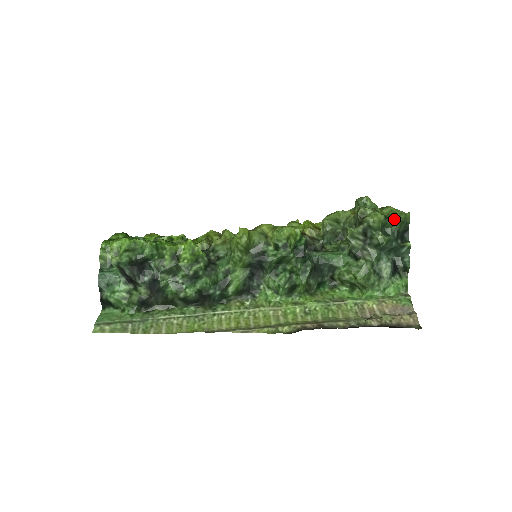
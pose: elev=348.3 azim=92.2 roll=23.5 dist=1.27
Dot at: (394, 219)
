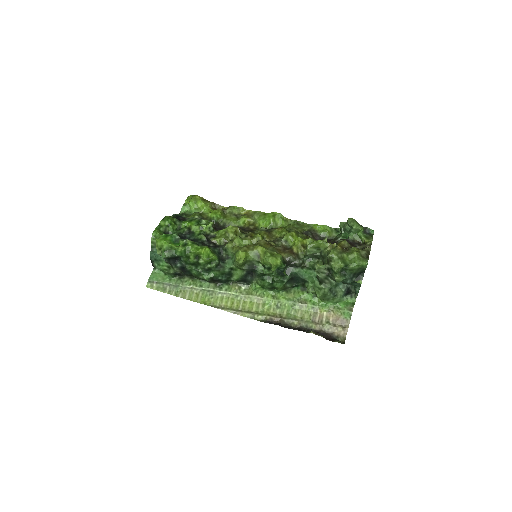
Dot at: (352, 267)
